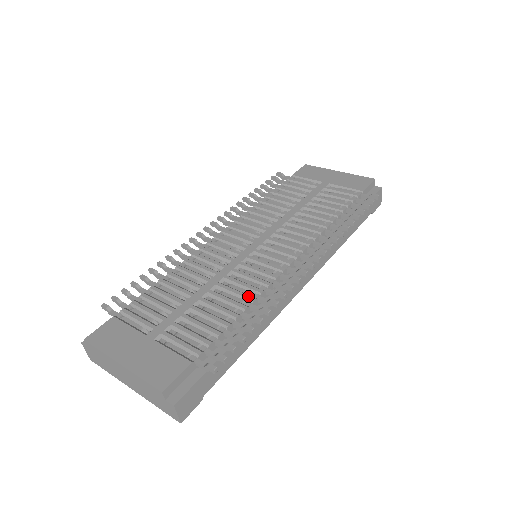
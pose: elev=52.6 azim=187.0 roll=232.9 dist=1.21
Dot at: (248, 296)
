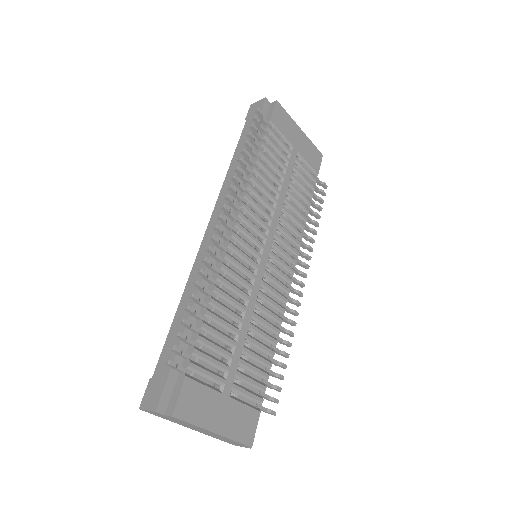
Dot at: (276, 329)
